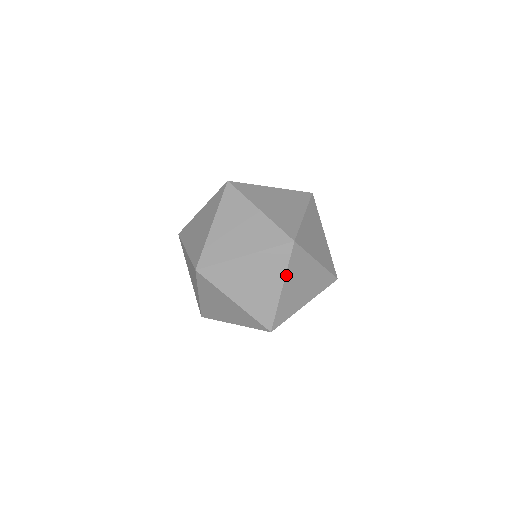
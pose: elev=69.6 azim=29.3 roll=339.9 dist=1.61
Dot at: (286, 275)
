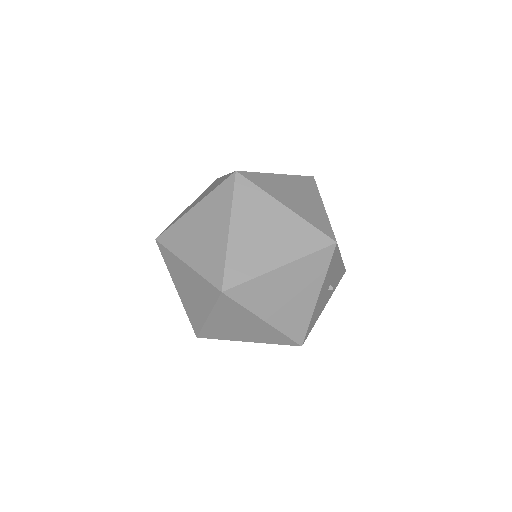
Dot at: (213, 311)
